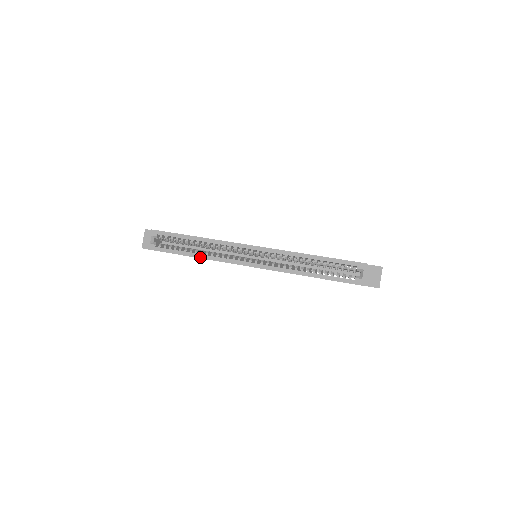
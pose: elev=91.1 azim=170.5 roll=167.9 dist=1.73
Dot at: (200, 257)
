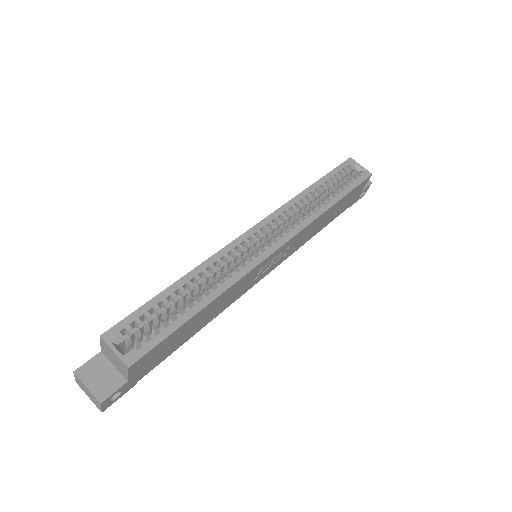
Dot at: (215, 296)
